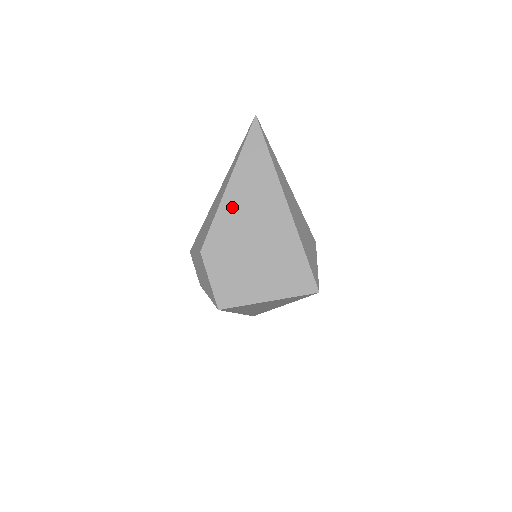
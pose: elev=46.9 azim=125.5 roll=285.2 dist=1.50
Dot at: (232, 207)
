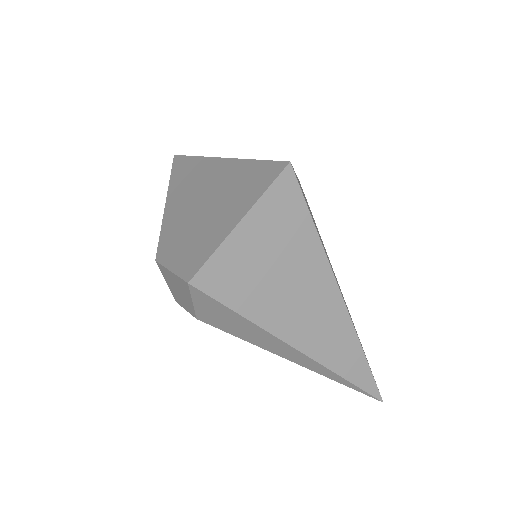
Dot at: (174, 208)
